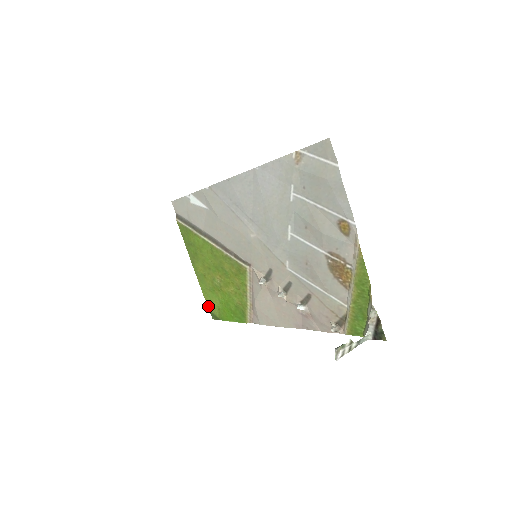
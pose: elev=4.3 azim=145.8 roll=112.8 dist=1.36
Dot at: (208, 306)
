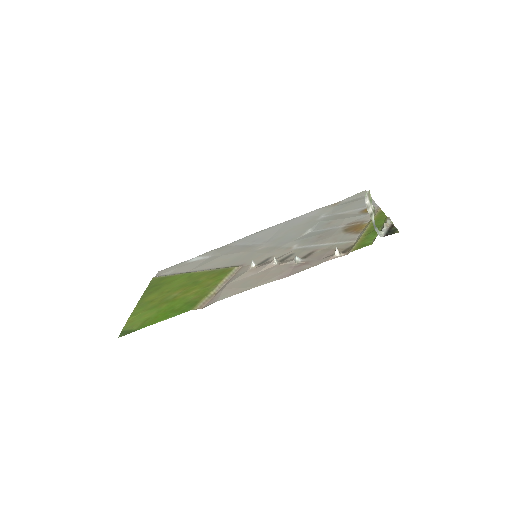
Dot at: (125, 327)
